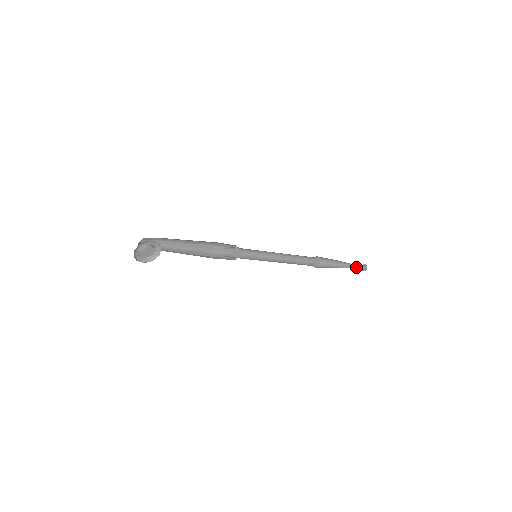
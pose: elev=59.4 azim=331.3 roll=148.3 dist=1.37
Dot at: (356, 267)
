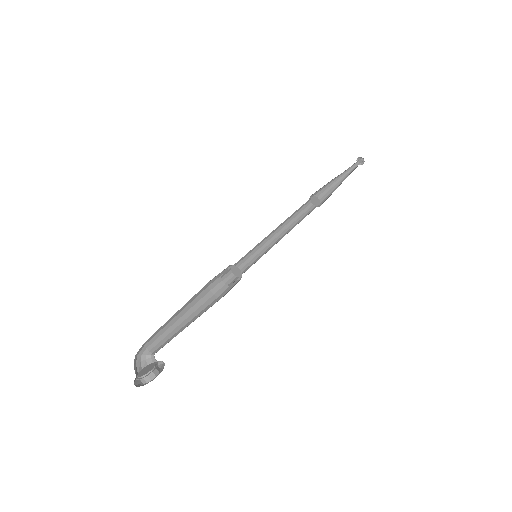
Dot at: (352, 165)
